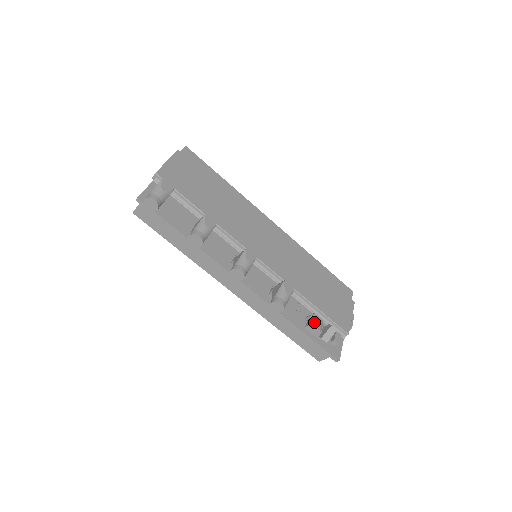
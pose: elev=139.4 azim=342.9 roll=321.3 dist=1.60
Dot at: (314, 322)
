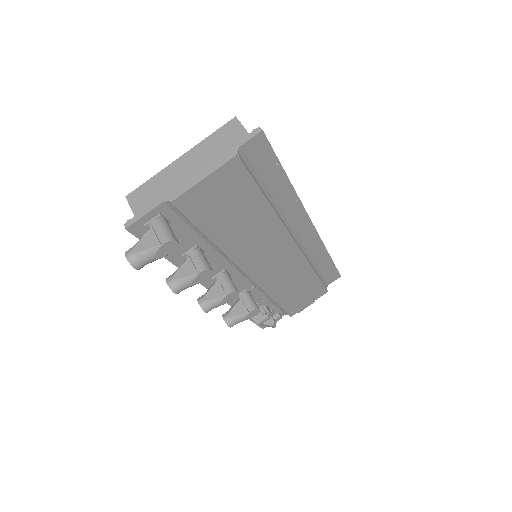
Dot at: (259, 321)
